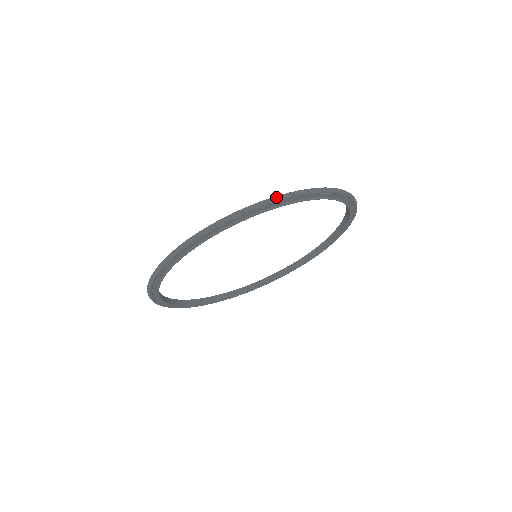
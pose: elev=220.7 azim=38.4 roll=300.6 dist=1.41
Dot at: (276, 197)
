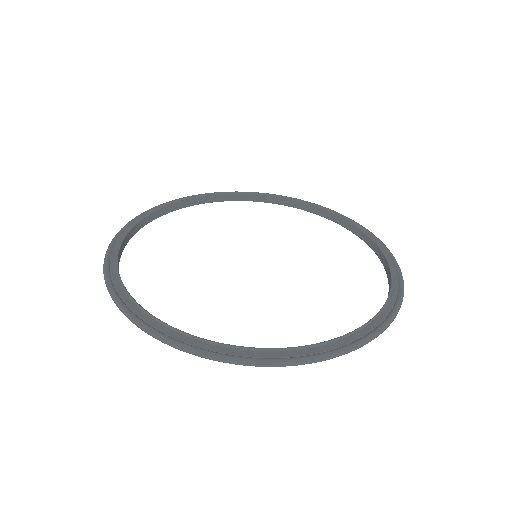
Dot at: occluded
